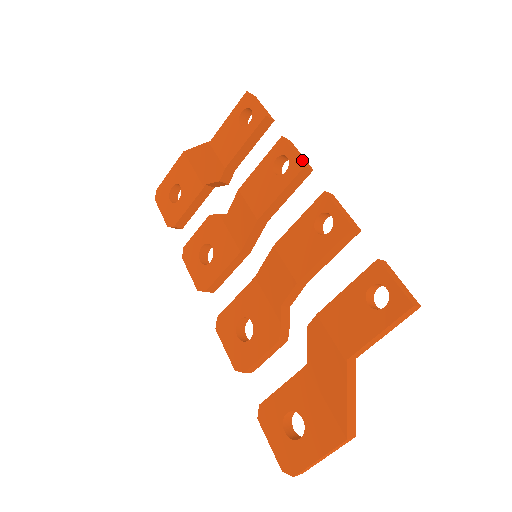
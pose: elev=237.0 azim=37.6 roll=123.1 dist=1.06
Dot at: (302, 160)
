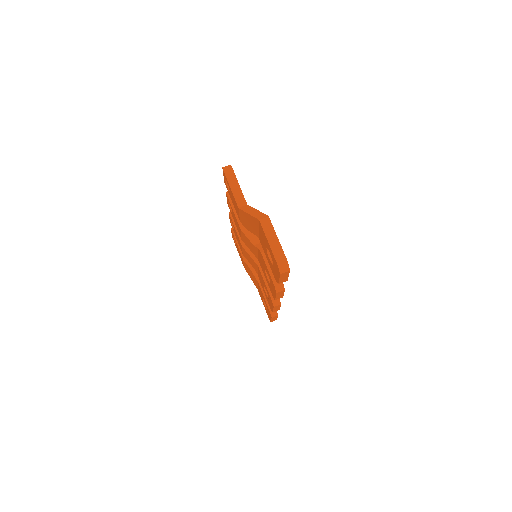
Dot at: occluded
